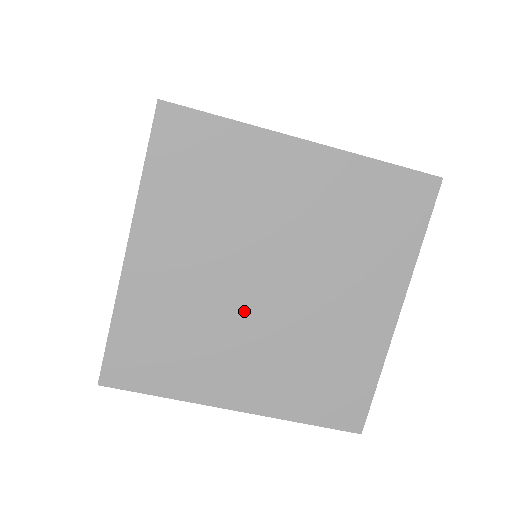
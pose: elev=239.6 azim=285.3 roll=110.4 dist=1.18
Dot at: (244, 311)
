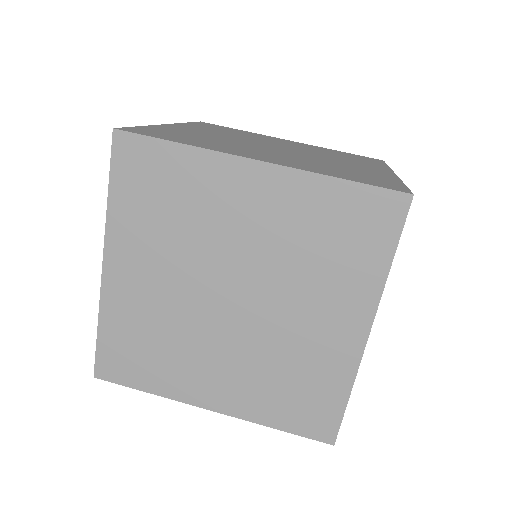
Dot at: (260, 147)
